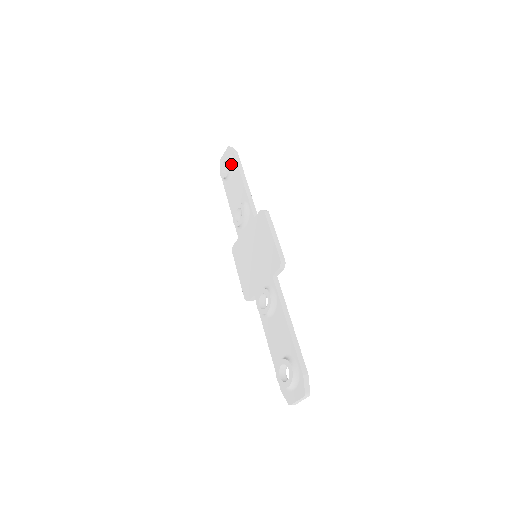
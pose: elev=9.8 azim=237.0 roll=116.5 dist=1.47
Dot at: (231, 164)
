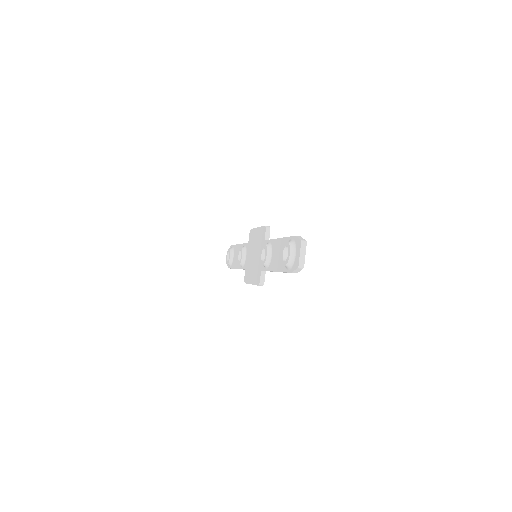
Dot at: (231, 249)
